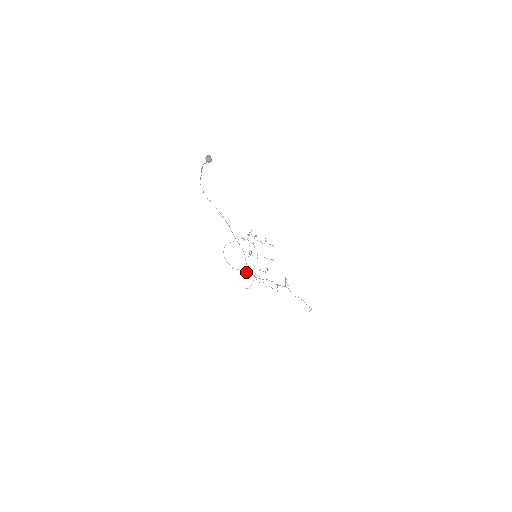
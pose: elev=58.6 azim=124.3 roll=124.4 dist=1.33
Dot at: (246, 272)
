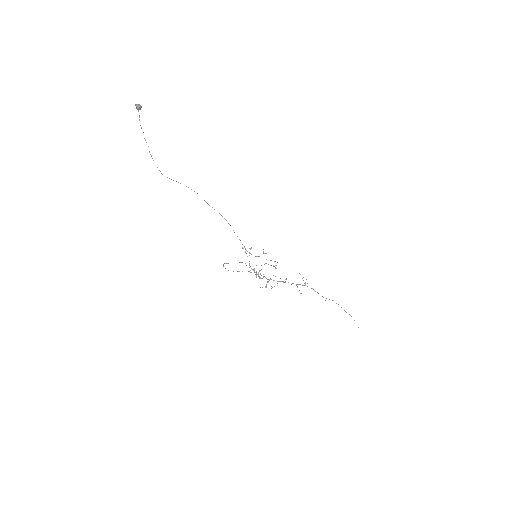
Dot at: occluded
